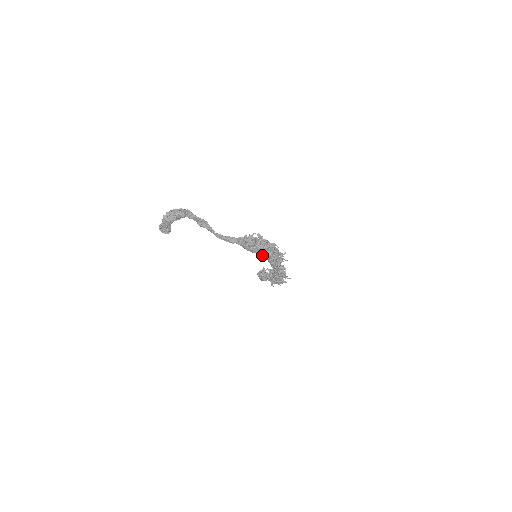
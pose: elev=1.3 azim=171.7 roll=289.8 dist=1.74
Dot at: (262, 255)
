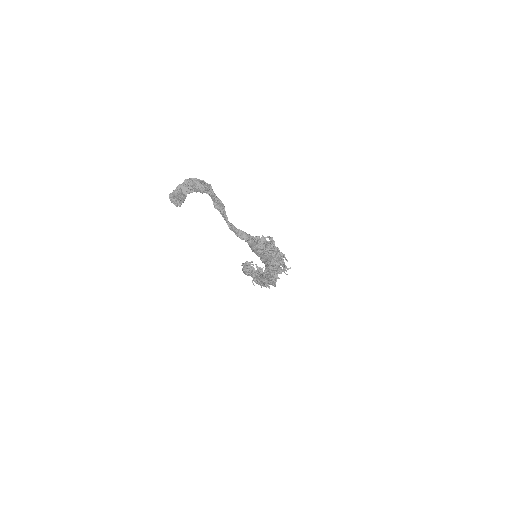
Dot at: (265, 261)
